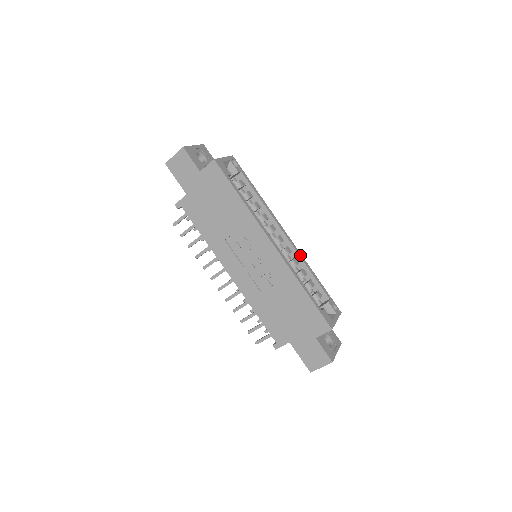
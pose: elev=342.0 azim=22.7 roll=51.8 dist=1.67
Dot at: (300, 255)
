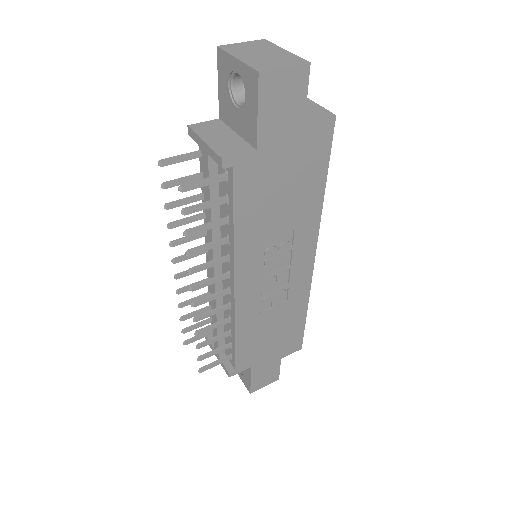
Dot at: occluded
